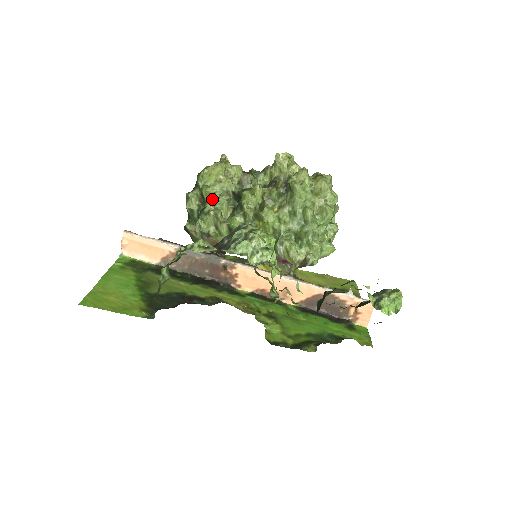
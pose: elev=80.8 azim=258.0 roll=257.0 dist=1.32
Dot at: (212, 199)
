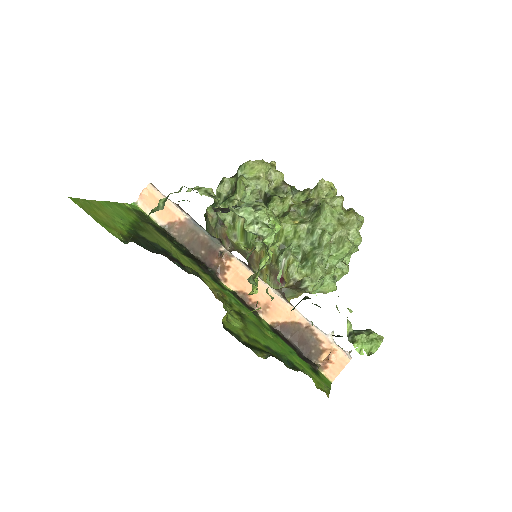
Dot at: (243, 190)
